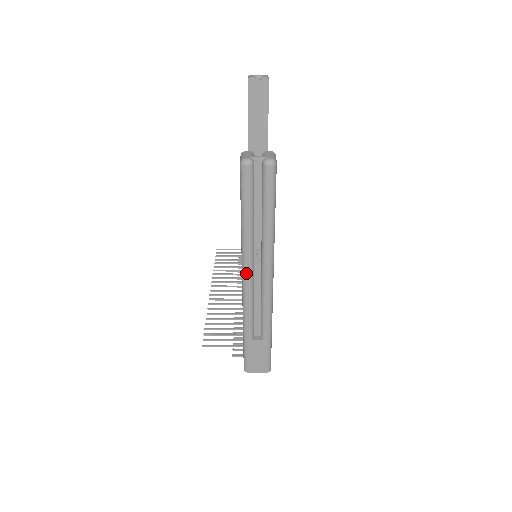
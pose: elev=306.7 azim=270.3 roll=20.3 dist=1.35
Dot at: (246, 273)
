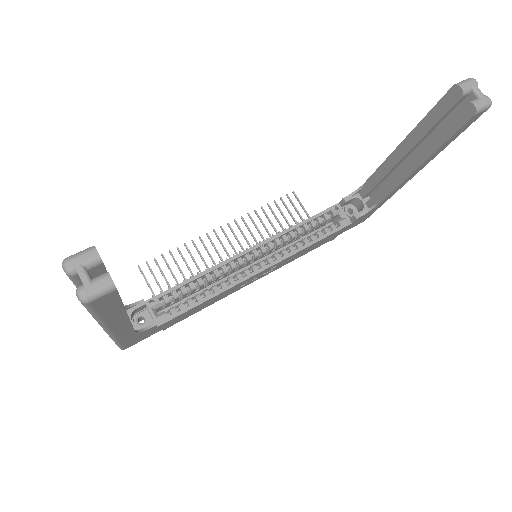
Dot at: occluded
